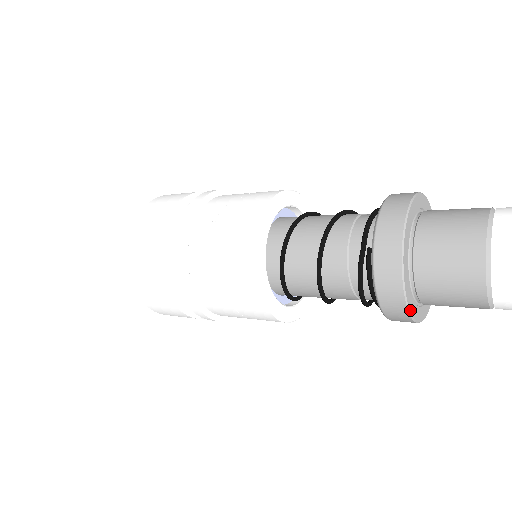
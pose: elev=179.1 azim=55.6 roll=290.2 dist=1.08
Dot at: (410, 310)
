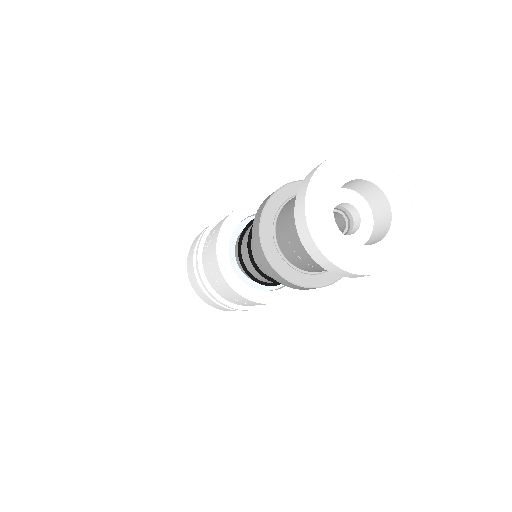
Dot at: (300, 284)
